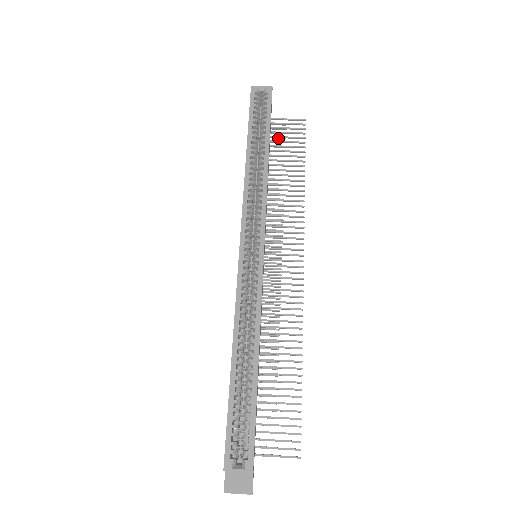
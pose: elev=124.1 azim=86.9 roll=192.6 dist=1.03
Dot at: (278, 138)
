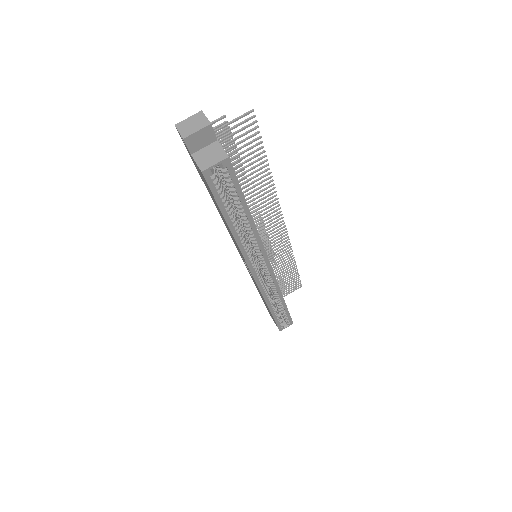
Dot at: (222, 137)
